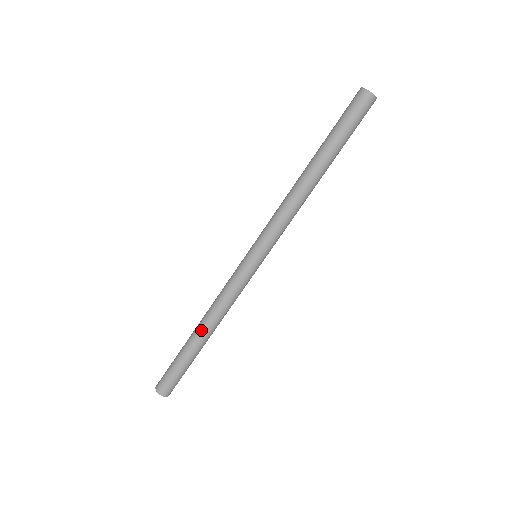
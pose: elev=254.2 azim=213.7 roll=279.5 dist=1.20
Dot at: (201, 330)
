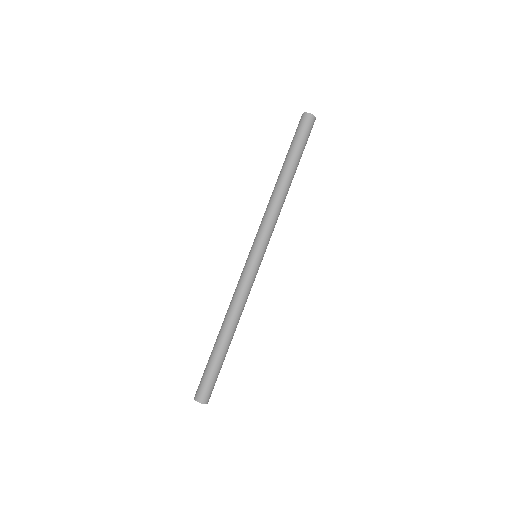
Dot at: (221, 328)
